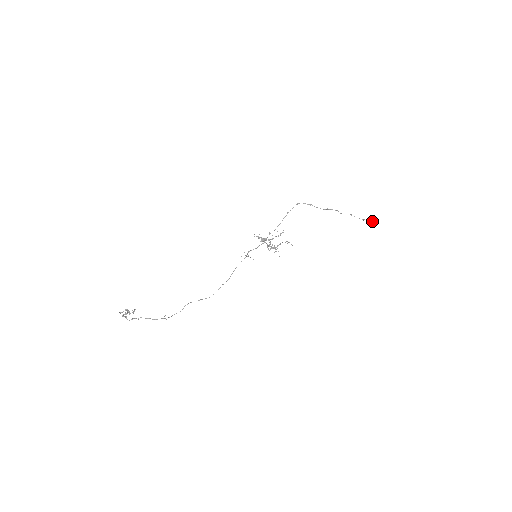
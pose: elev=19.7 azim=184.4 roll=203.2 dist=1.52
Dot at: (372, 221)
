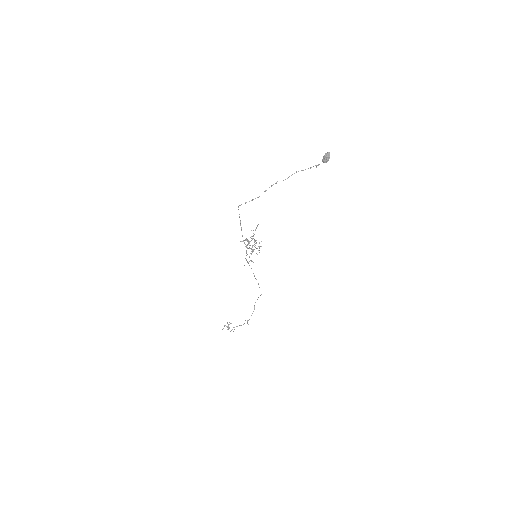
Dot at: (322, 160)
